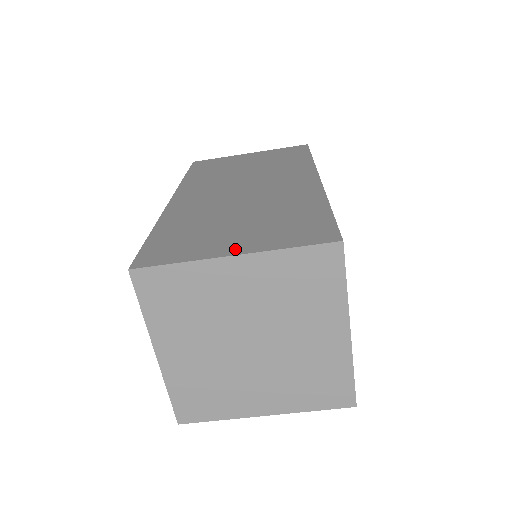
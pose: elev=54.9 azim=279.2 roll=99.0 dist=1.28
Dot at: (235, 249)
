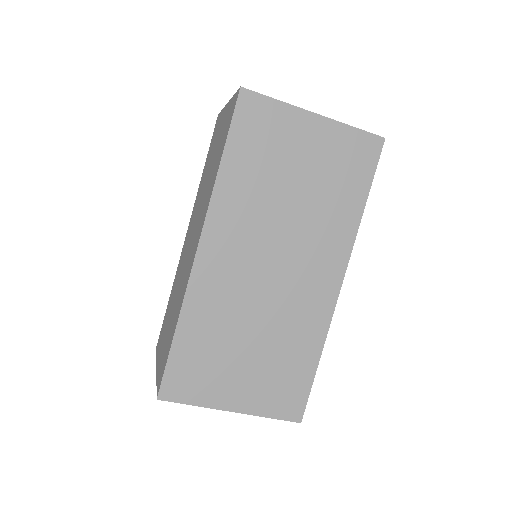
Dot at: (235, 403)
